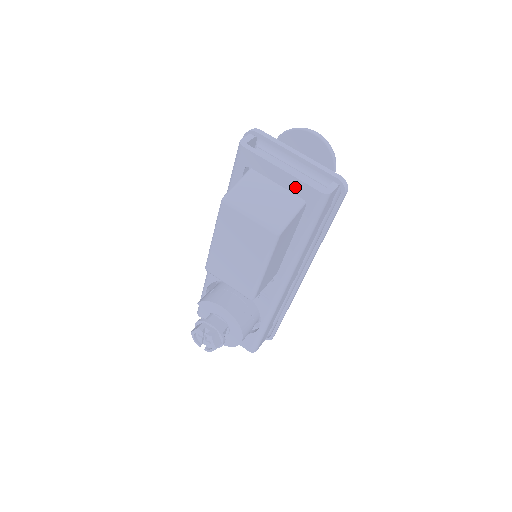
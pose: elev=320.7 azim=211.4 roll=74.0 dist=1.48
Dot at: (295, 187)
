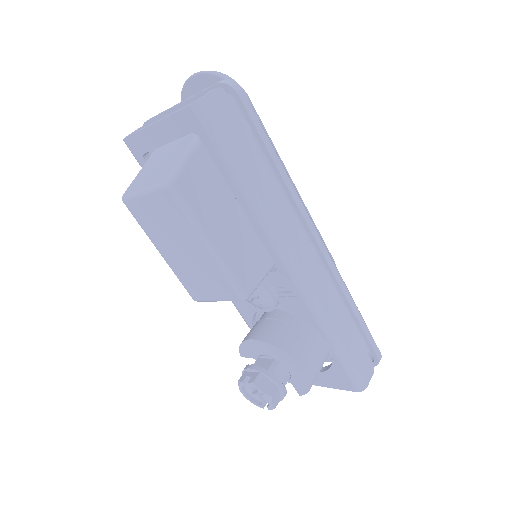
Dot at: (176, 128)
